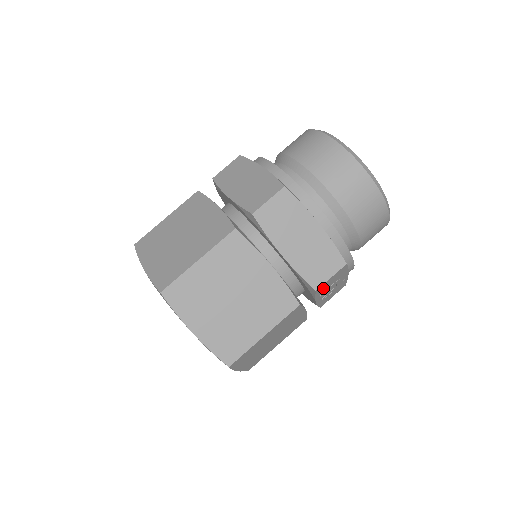
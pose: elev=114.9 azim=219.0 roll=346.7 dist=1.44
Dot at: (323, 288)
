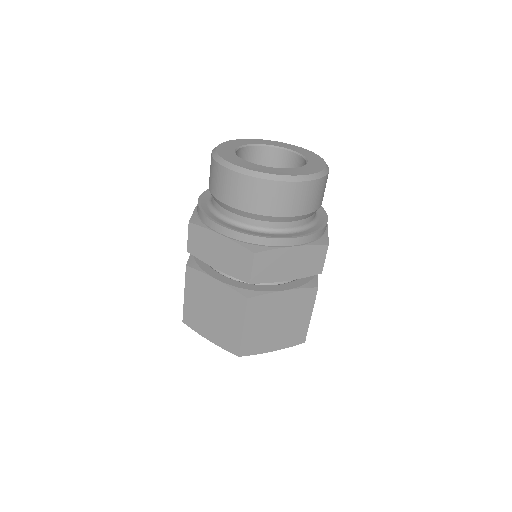
Dot at: occluded
